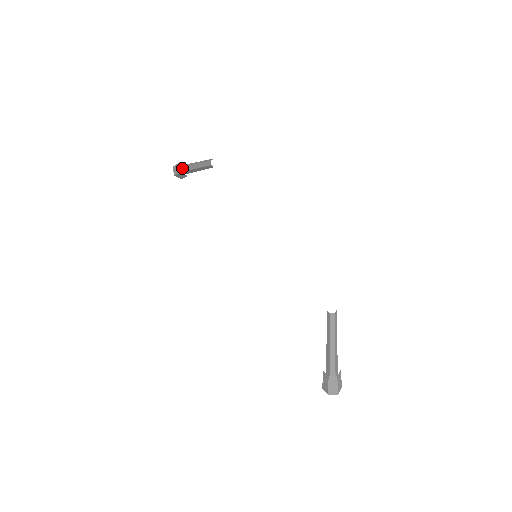
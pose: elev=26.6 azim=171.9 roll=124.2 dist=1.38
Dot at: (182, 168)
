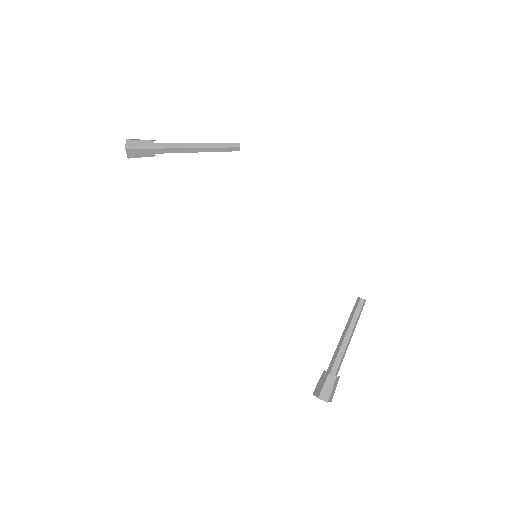
Dot at: (150, 144)
